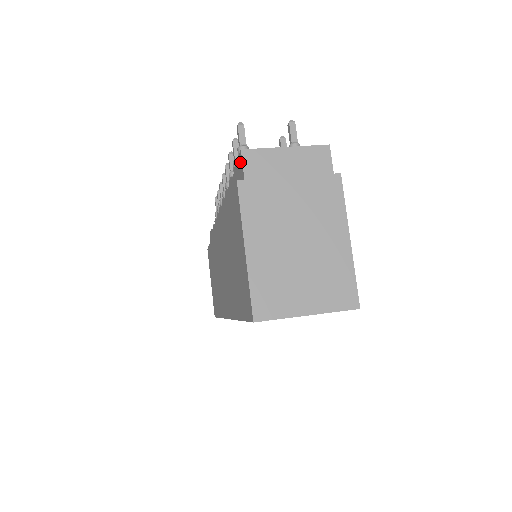
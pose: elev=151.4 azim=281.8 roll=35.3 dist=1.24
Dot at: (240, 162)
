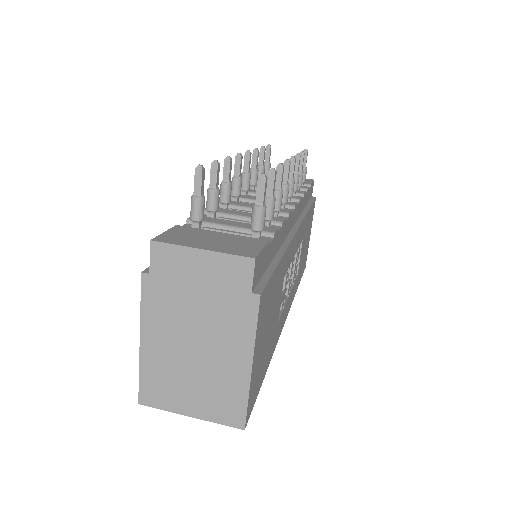
Dot at: occluded
